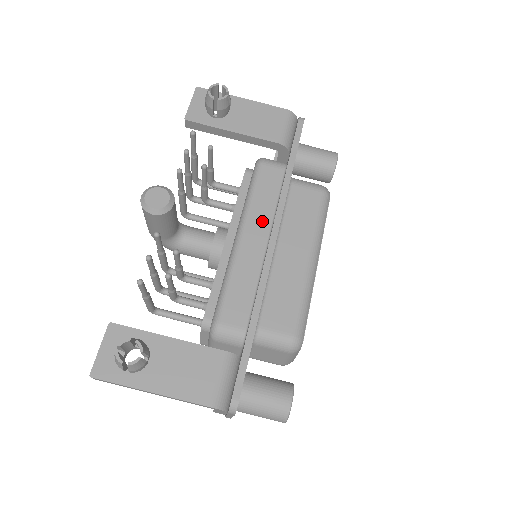
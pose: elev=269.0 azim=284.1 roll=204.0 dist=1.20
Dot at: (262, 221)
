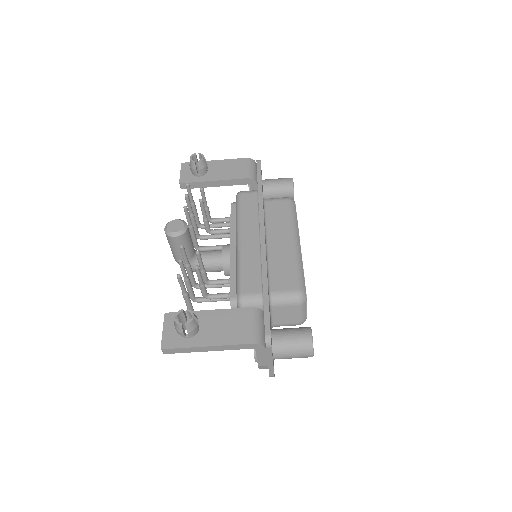
Dot at: (251, 226)
